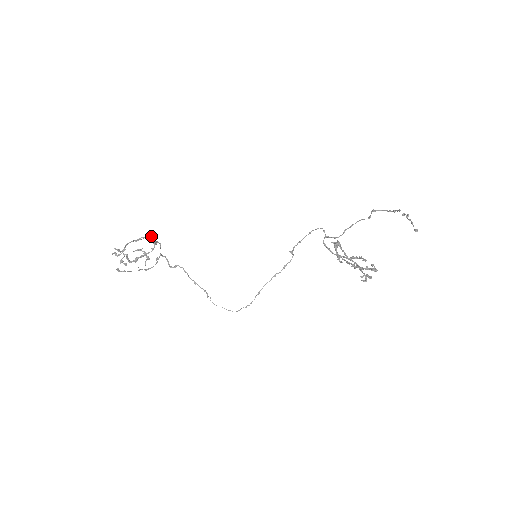
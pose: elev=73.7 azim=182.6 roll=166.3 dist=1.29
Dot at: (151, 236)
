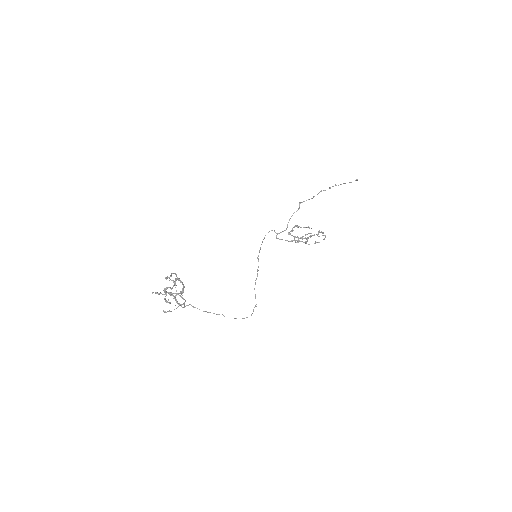
Dot at: occluded
